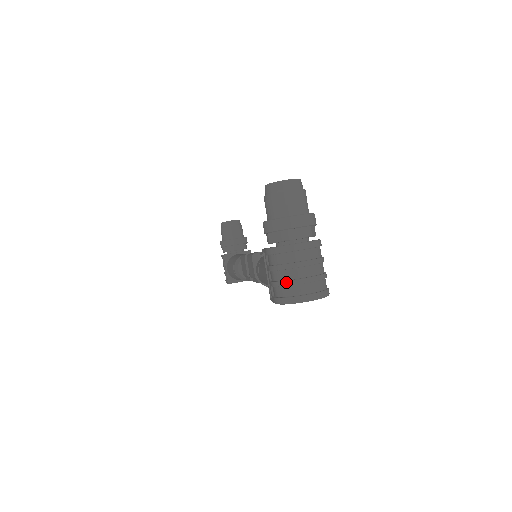
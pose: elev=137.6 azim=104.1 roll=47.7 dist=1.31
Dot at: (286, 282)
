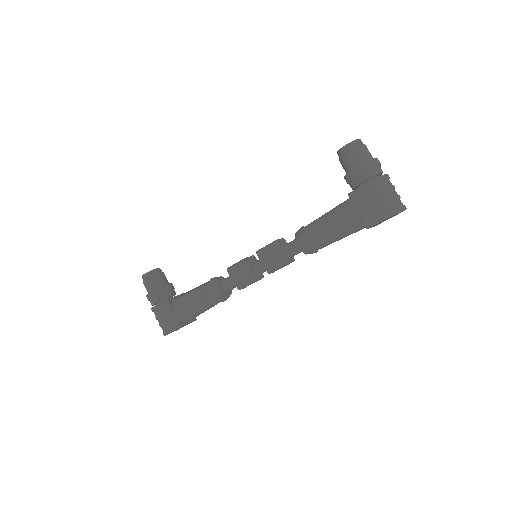
Dot at: (393, 198)
